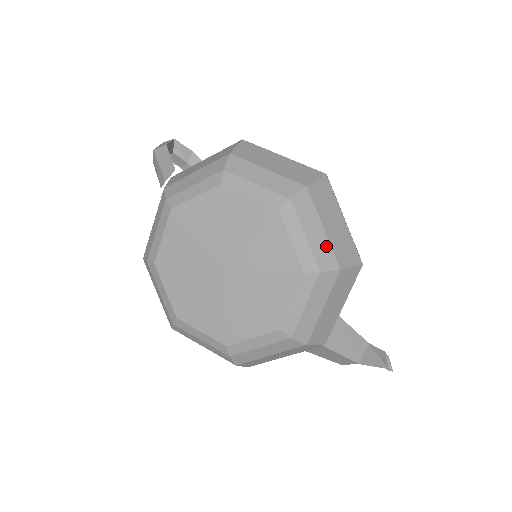
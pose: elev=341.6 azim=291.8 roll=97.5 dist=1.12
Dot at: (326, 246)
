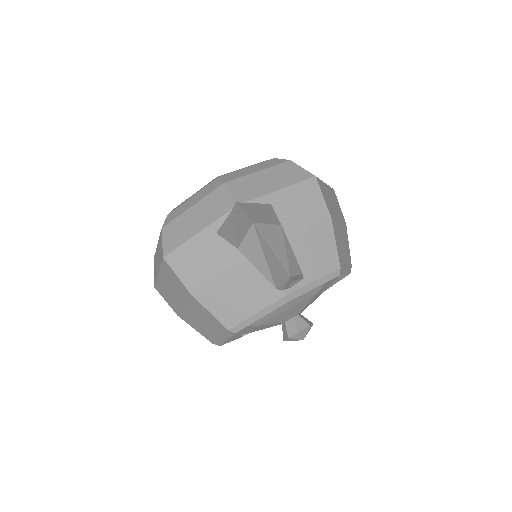
Dot at: occluded
